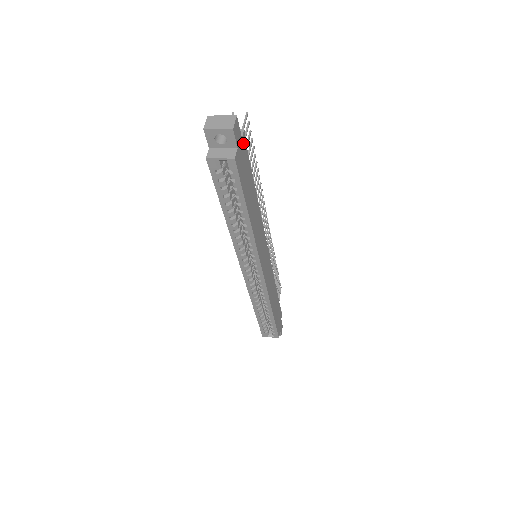
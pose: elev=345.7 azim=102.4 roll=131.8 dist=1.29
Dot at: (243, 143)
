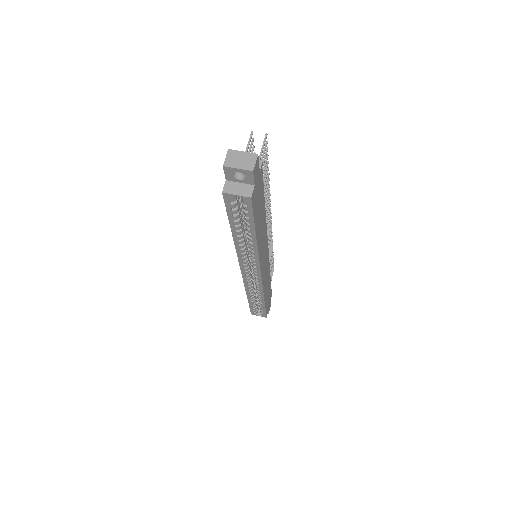
Dot at: (260, 174)
